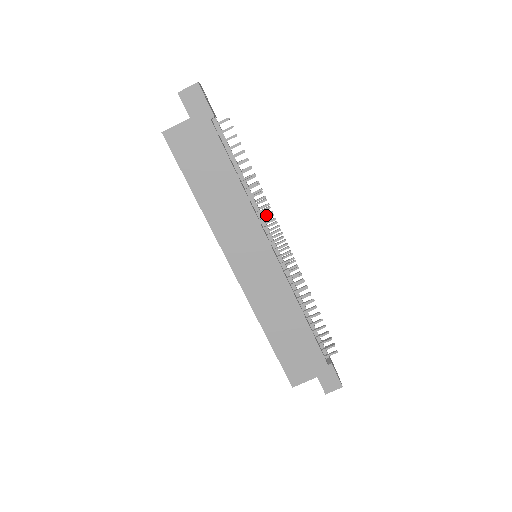
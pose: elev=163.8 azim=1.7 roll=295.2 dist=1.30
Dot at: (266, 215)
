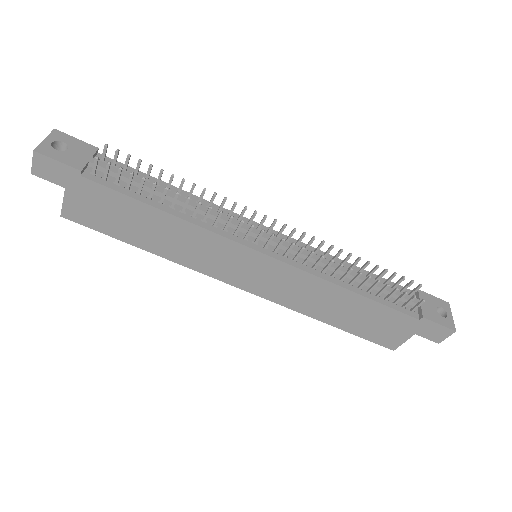
Dot at: (233, 210)
